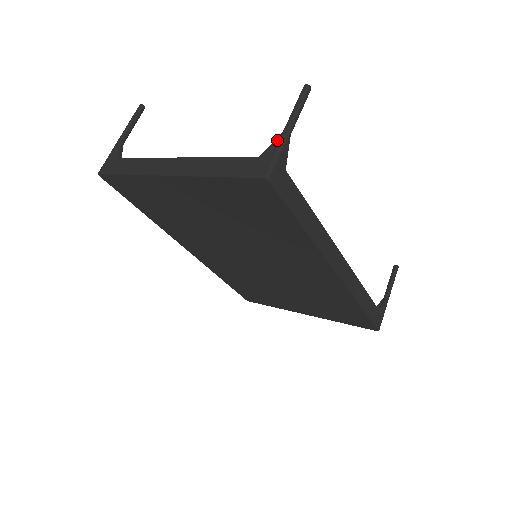
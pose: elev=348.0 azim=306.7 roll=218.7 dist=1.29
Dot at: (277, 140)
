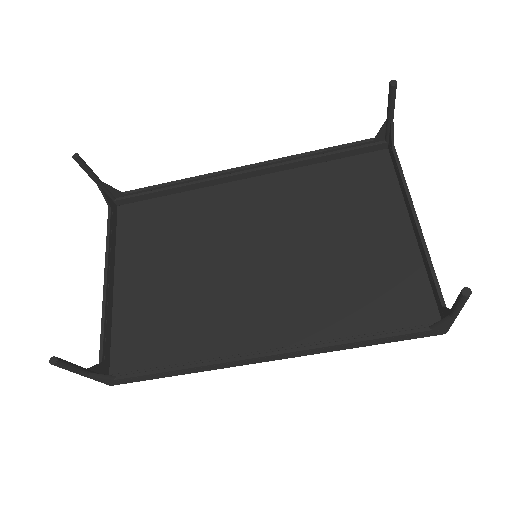
Dot at: occluded
